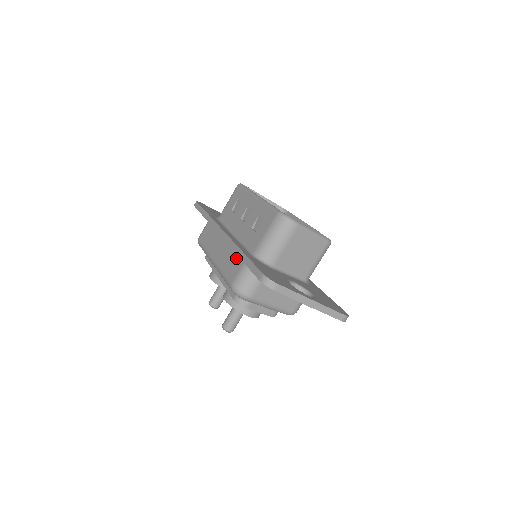
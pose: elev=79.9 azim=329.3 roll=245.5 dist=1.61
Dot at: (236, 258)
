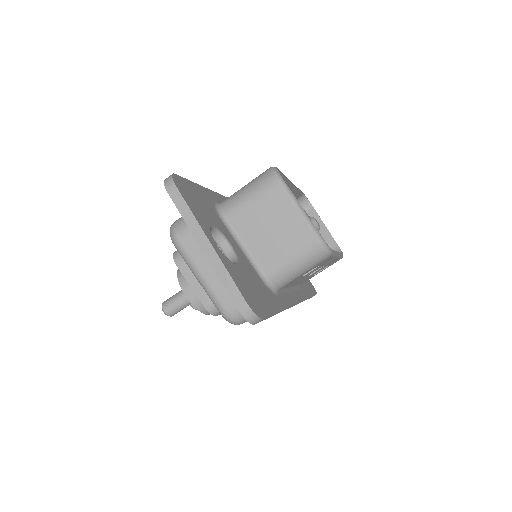
Dot at: occluded
